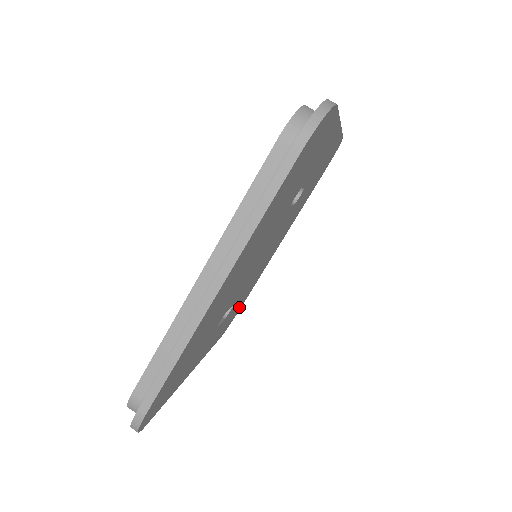
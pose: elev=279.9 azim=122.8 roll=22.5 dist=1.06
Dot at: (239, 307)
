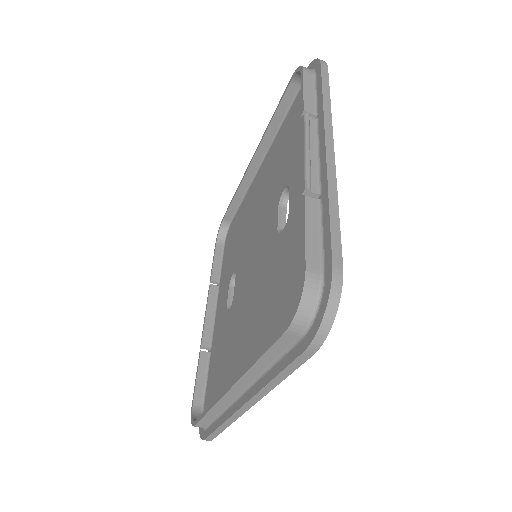
Dot at: occluded
